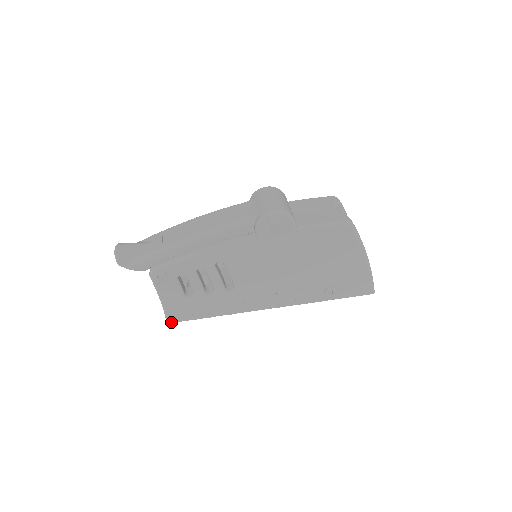
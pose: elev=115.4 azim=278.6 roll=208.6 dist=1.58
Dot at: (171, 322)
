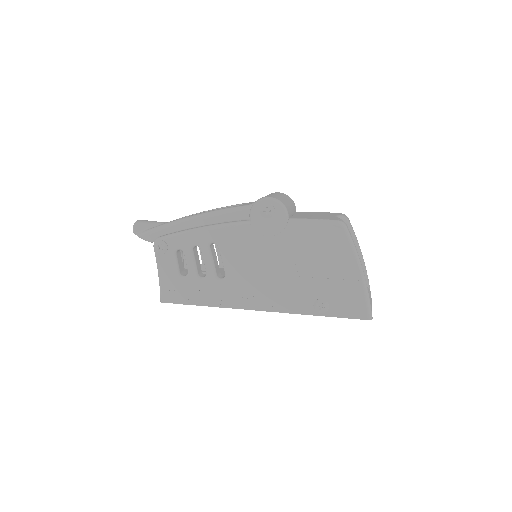
Dot at: (164, 302)
